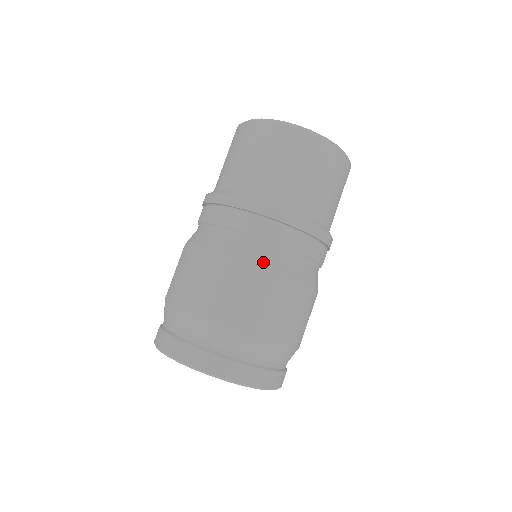
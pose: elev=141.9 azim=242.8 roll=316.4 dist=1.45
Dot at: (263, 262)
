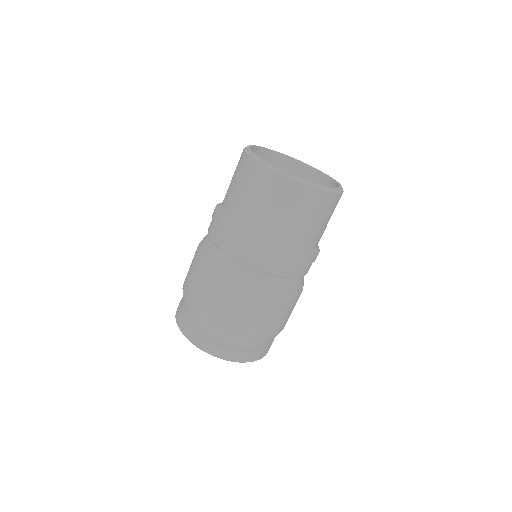
Dot at: (231, 277)
